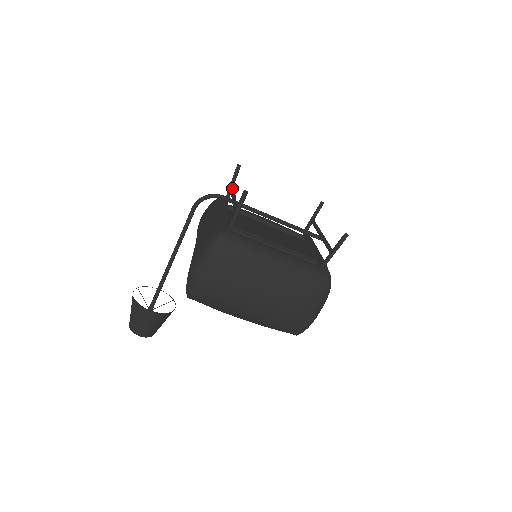
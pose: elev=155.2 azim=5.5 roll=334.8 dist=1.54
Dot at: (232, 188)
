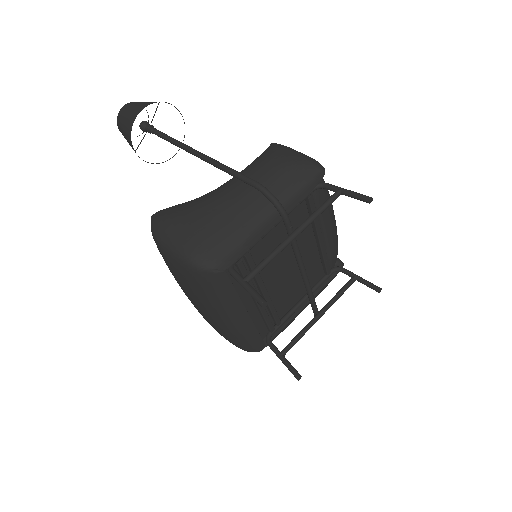
Dot at: (325, 207)
